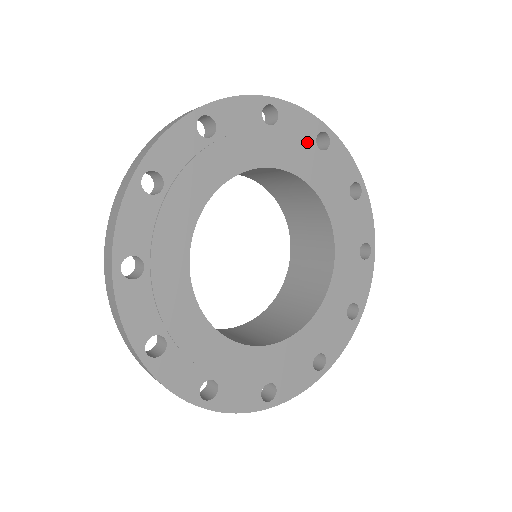
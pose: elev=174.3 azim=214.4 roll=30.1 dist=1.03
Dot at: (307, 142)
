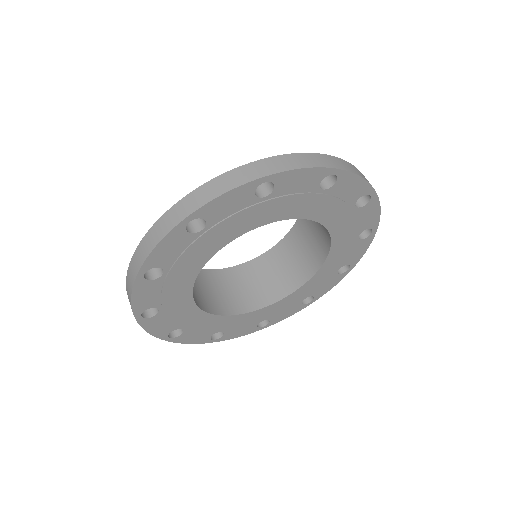
Dot at: (308, 191)
